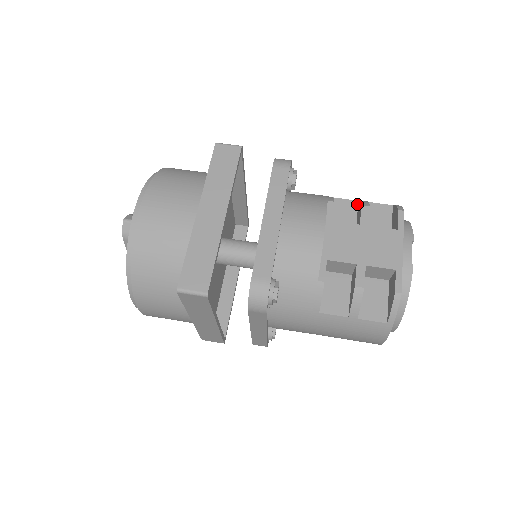
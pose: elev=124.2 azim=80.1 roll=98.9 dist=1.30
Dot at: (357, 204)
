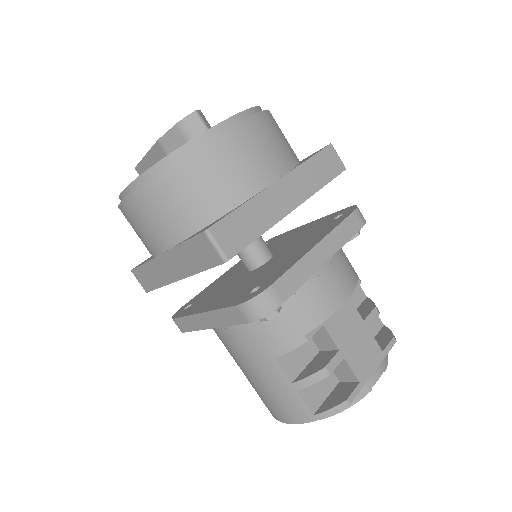
Dot at: (364, 299)
